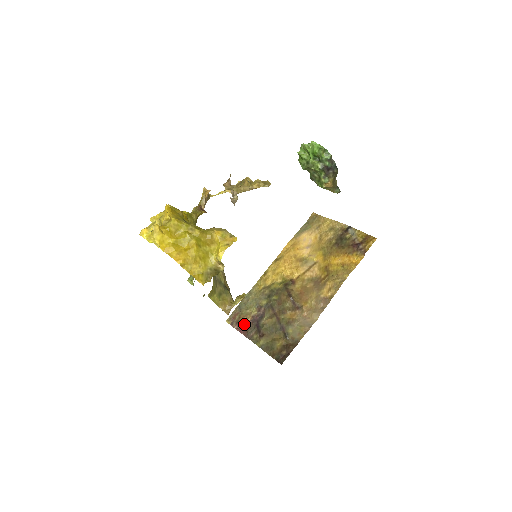
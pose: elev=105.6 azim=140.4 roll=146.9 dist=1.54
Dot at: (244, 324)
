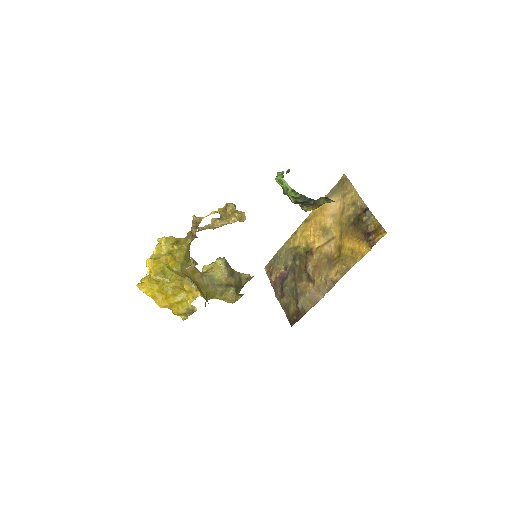
Dot at: (274, 278)
